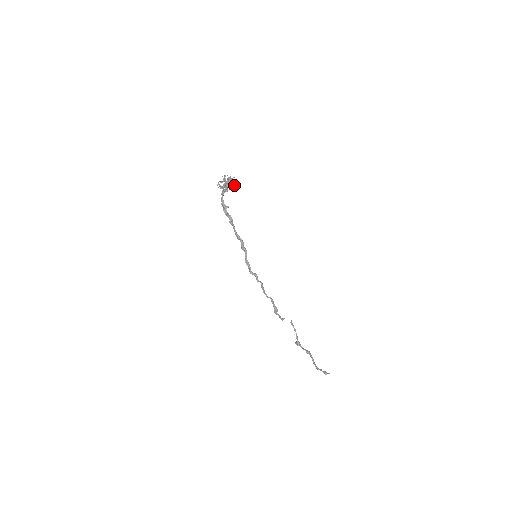
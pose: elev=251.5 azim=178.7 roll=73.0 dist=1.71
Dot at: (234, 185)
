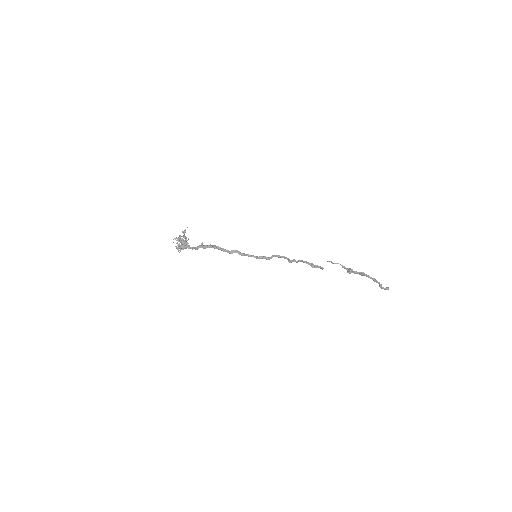
Dot at: (187, 240)
